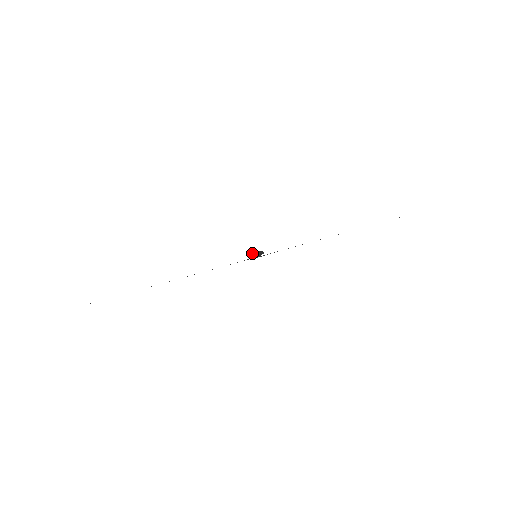
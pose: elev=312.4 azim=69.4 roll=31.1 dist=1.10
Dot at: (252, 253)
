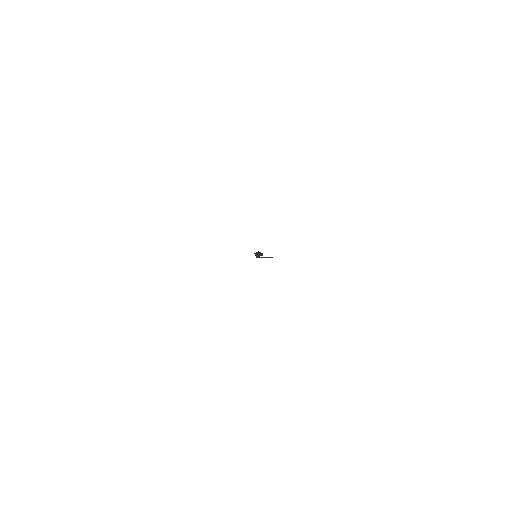
Dot at: (254, 253)
